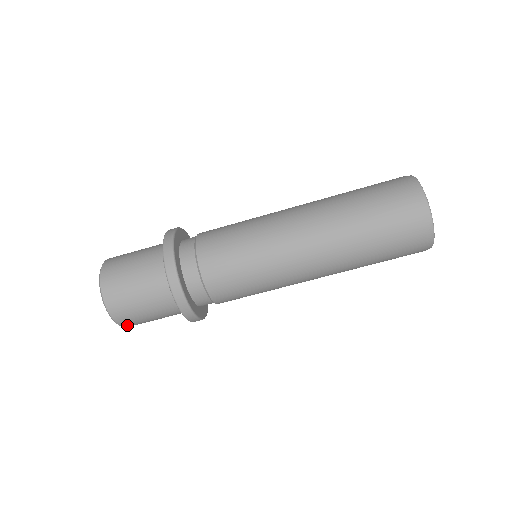
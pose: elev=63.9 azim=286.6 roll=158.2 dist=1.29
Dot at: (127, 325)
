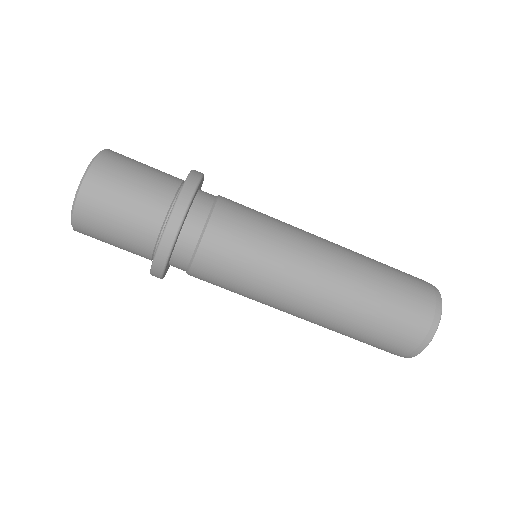
Dot at: (80, 231)
